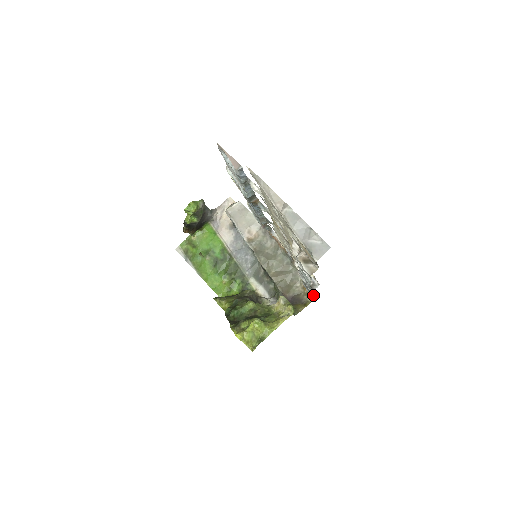
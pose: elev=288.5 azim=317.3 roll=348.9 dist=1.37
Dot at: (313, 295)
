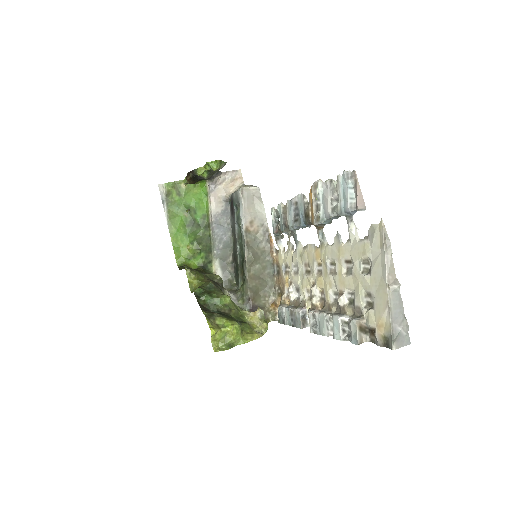
Dot at: (276, 316)
